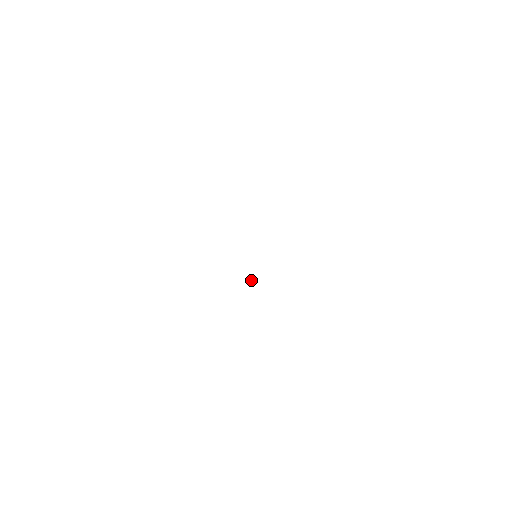
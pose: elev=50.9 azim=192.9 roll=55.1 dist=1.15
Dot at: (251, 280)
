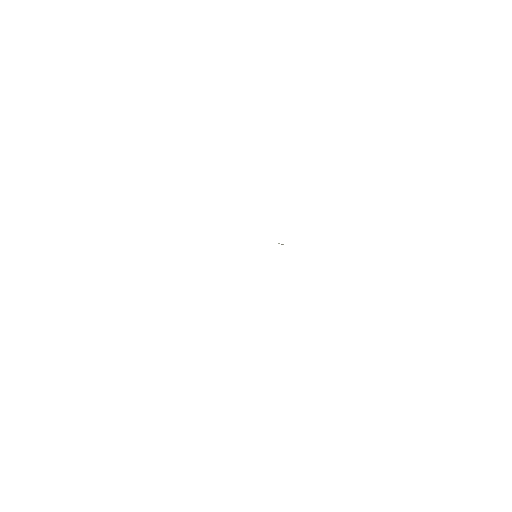
Dot at: (281, 244)
